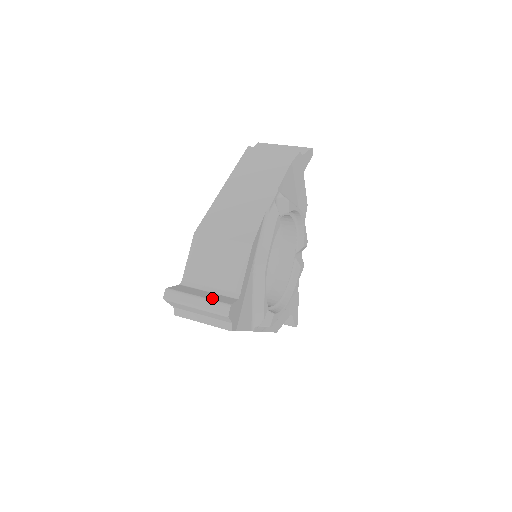
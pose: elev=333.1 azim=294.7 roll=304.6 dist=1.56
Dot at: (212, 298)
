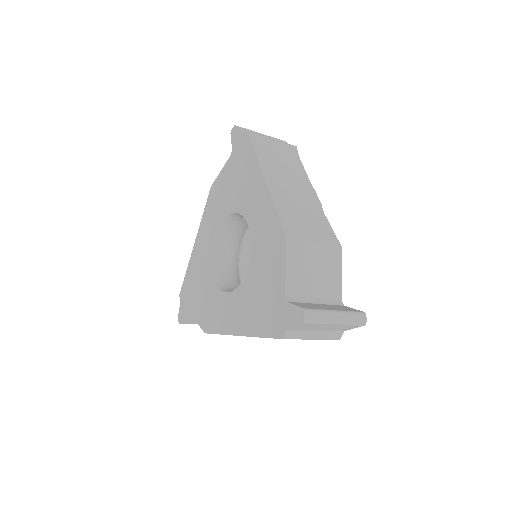
Dot at: (343, 309)
